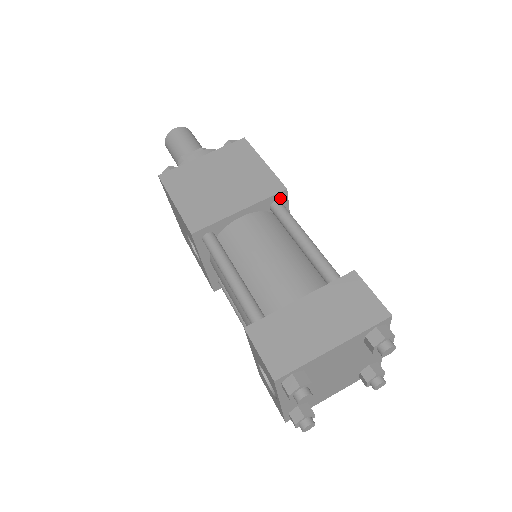
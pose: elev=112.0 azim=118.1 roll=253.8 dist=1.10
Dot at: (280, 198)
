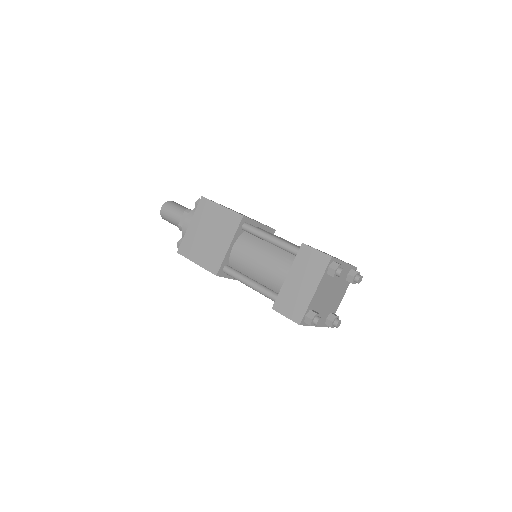
Dot at: (244, 222)
